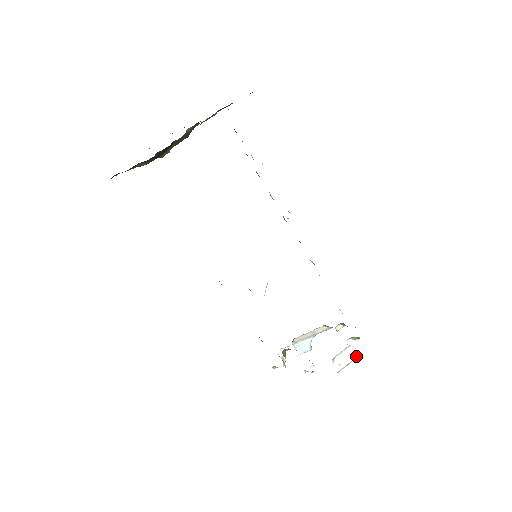
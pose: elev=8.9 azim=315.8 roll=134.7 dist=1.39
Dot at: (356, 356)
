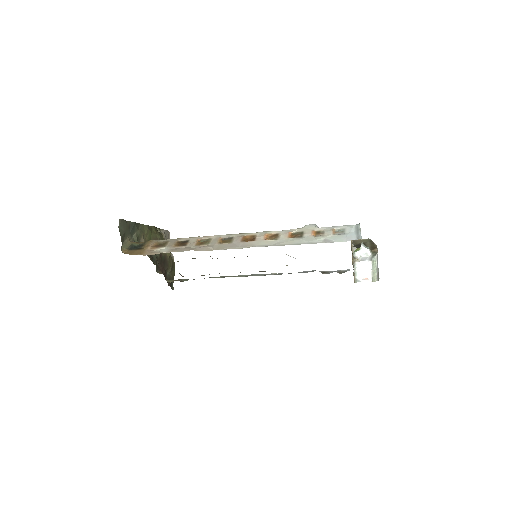
Dot at: (370, 262)
